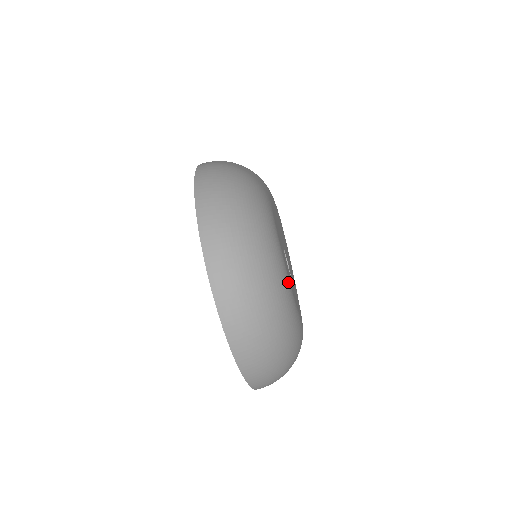
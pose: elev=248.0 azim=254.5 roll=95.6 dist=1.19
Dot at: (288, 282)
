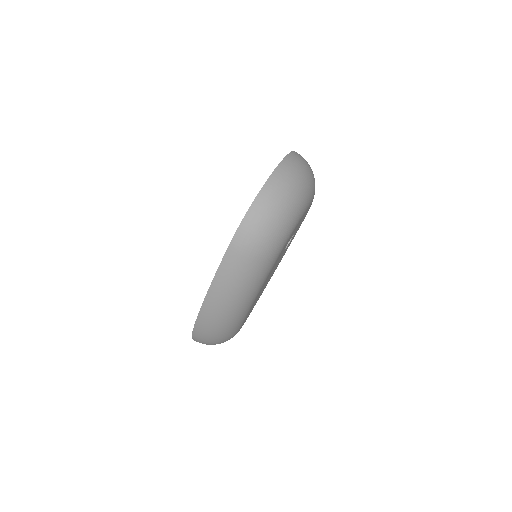
Dot at: (311, 201)
